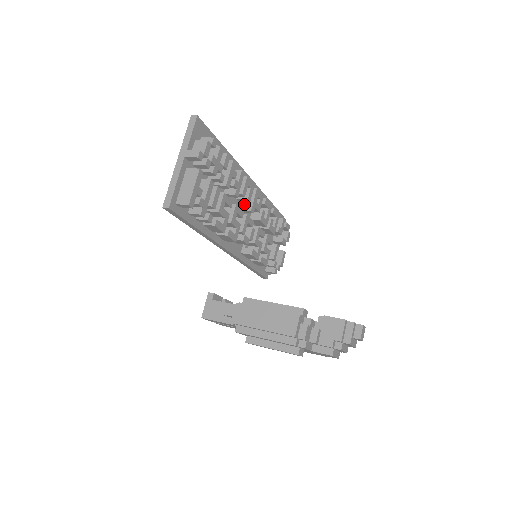
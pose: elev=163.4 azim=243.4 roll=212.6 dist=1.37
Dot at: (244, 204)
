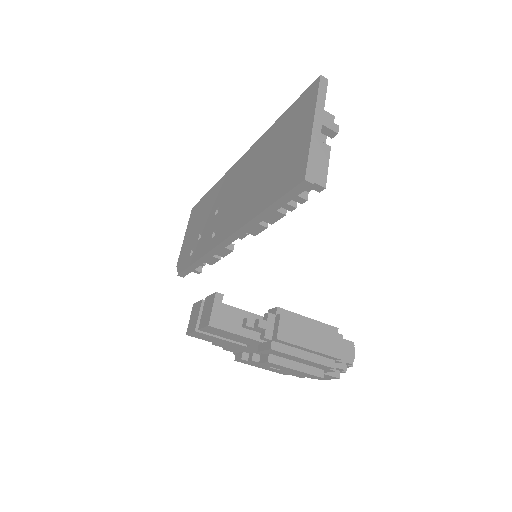
Dot at: occluded
